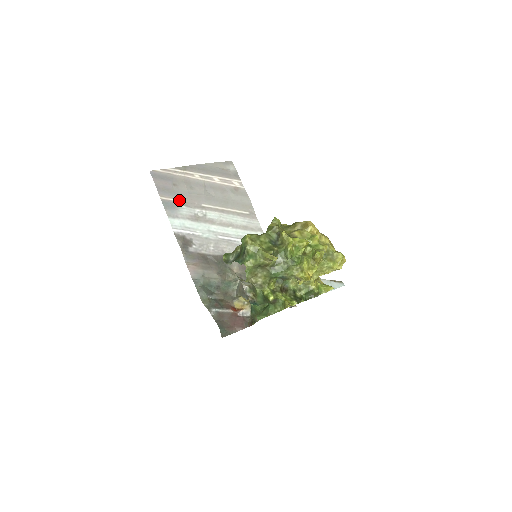
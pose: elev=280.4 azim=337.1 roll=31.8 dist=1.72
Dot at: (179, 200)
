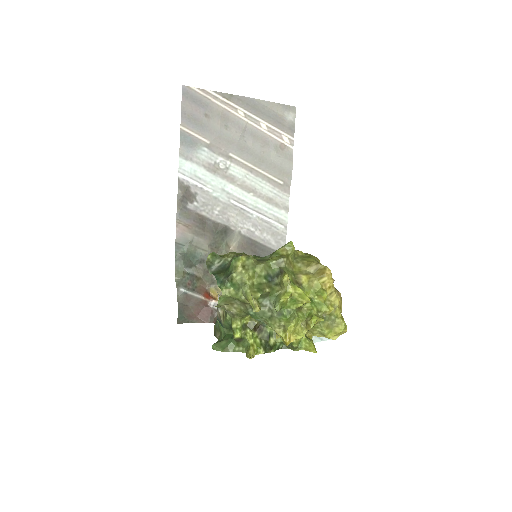
Dot at: (203, 138)
